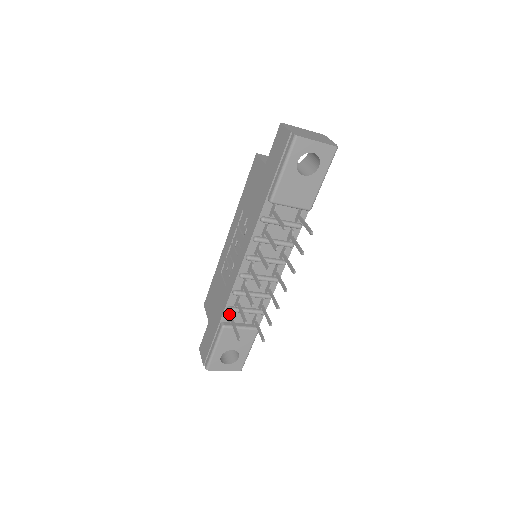
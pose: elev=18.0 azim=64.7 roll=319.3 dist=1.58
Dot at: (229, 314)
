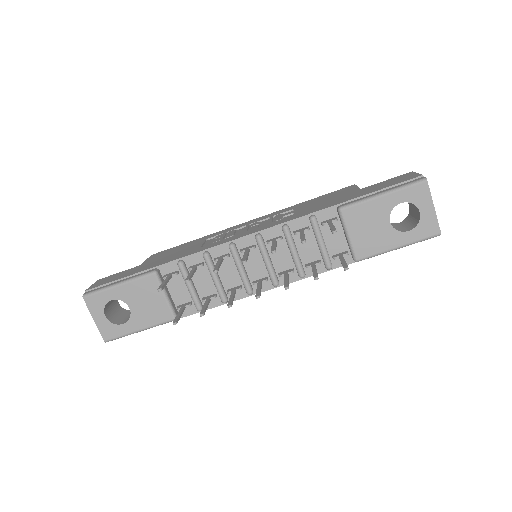
Dot at: (174, 270)
